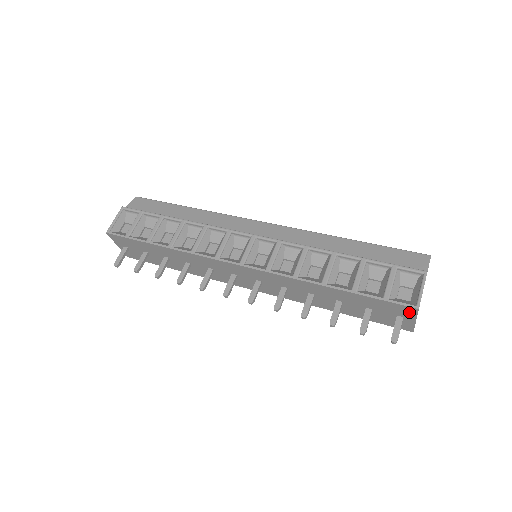
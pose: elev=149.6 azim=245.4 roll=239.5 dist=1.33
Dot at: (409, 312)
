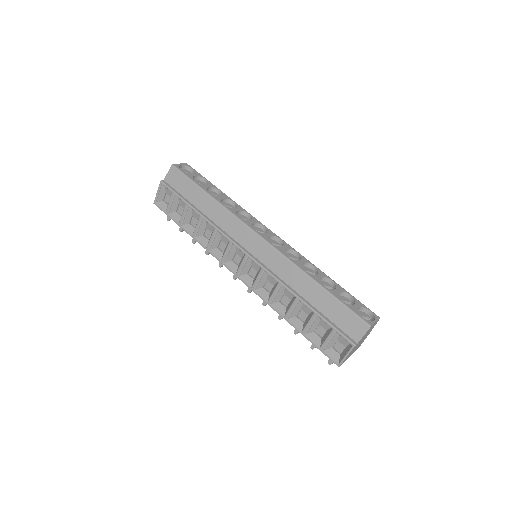
Dot at: occluded
